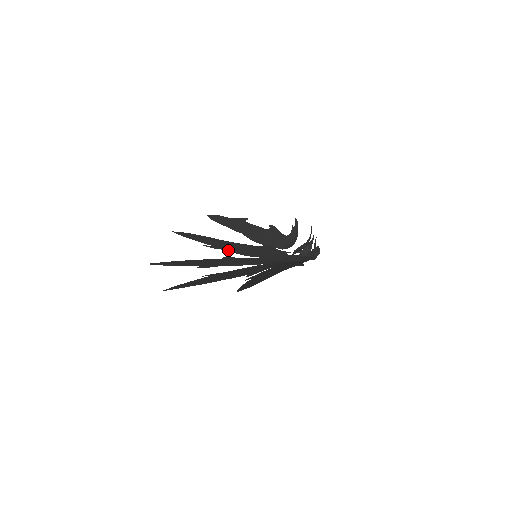
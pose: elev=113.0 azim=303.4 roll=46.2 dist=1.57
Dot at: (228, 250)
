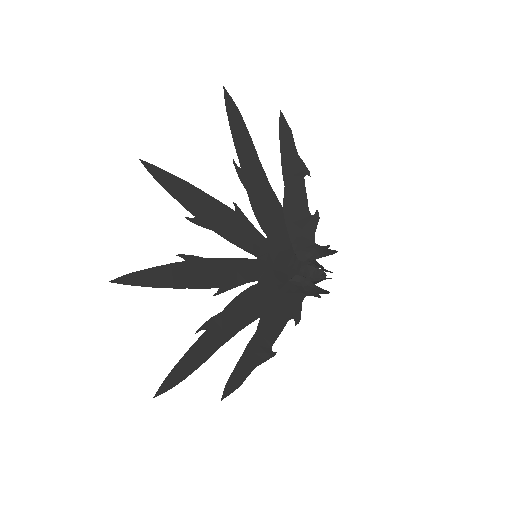
Dot at: (250, 196)
